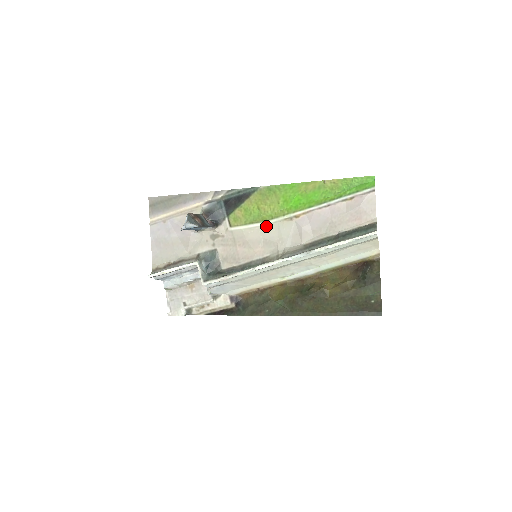
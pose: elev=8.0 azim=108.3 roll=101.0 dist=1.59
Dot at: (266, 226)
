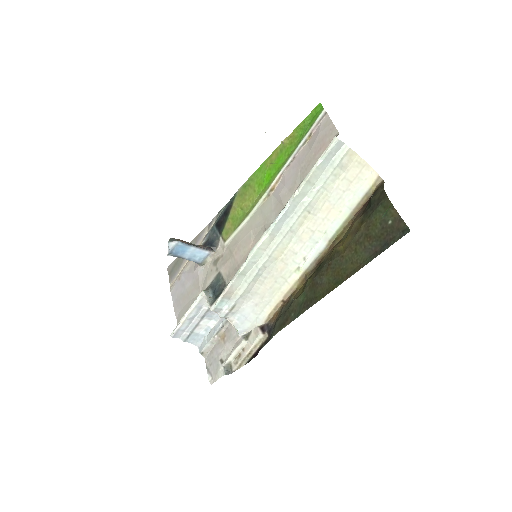
Dot at: (251, 218)
